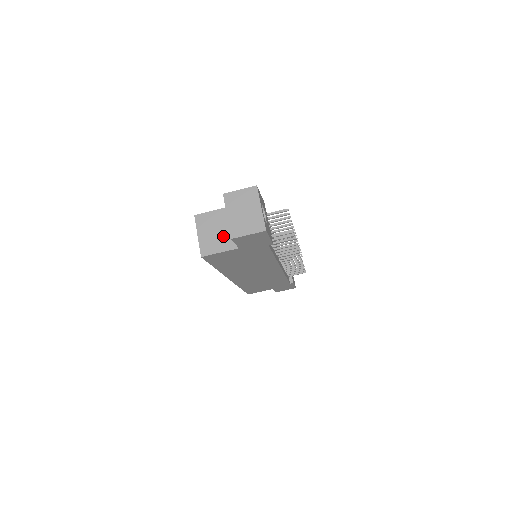
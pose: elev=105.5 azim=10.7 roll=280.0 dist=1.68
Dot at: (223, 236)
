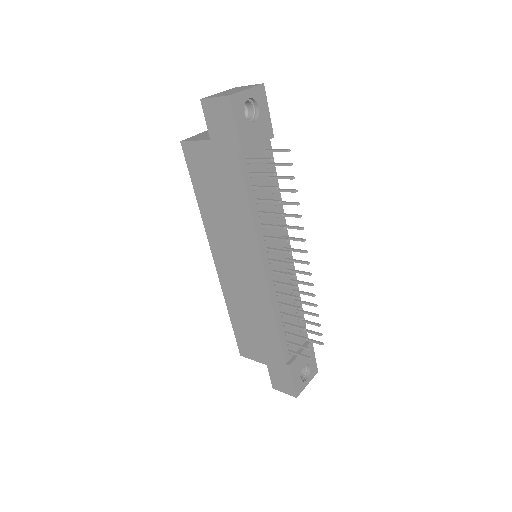
Dot at: occluded
